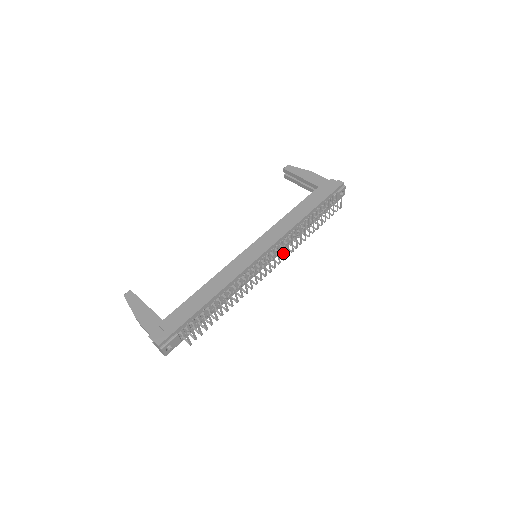
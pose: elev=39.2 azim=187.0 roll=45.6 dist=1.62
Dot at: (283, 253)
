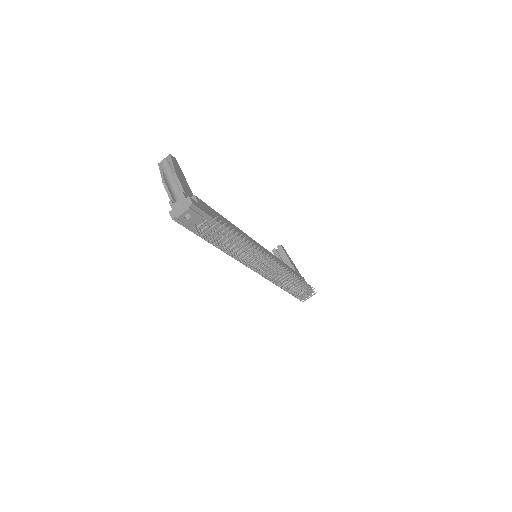
Dot at: (278, 274)
